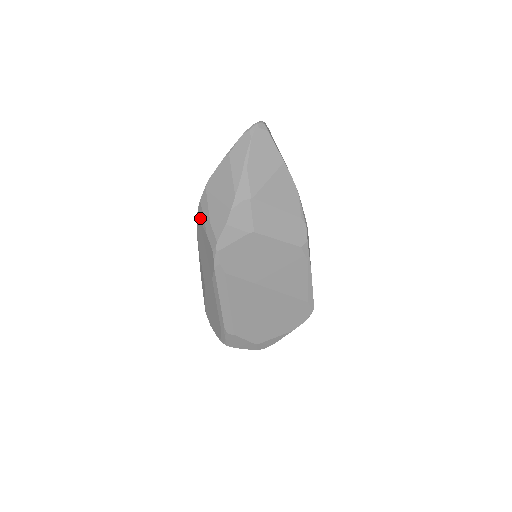
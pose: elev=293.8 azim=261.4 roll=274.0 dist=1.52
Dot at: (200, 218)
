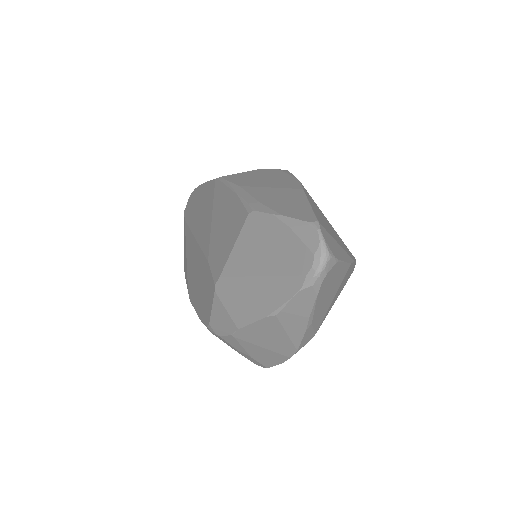
Dot at: occluded
